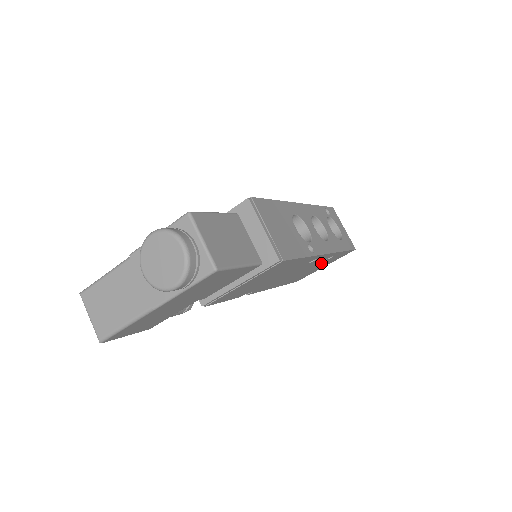
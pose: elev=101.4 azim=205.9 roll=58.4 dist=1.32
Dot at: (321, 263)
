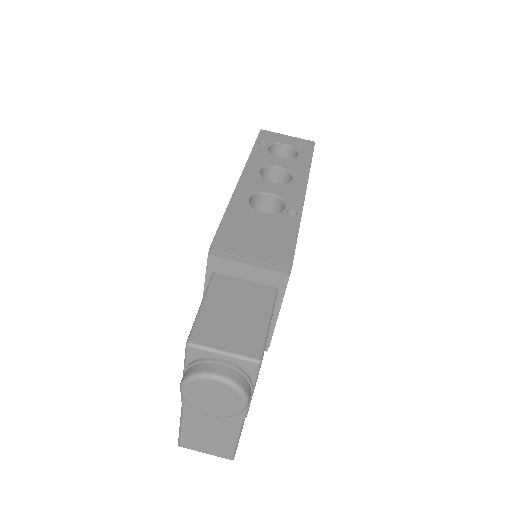
Dot at: occluded
